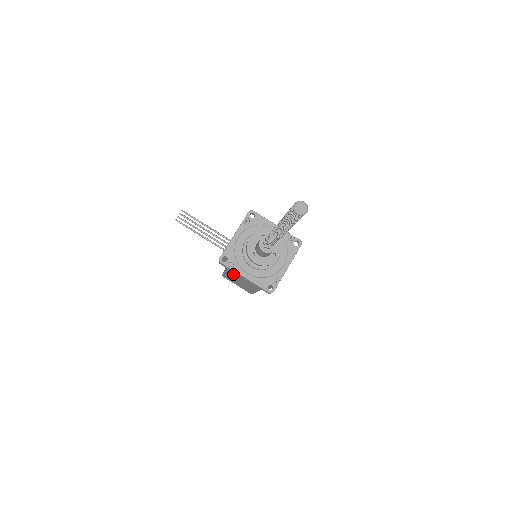
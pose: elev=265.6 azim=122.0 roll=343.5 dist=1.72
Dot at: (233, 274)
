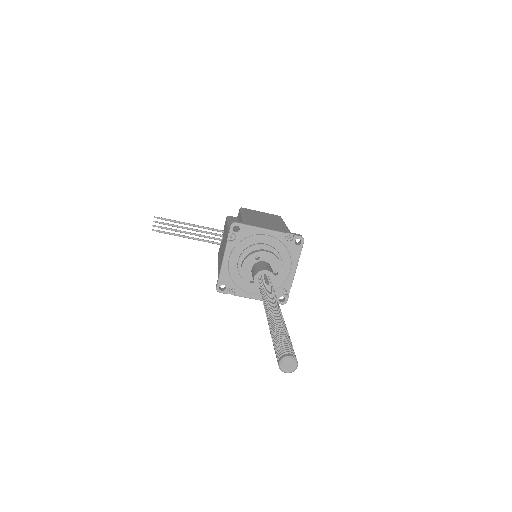
Dot at: occluded
